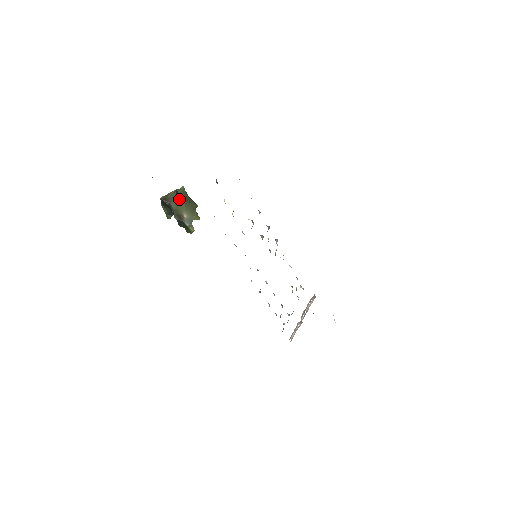
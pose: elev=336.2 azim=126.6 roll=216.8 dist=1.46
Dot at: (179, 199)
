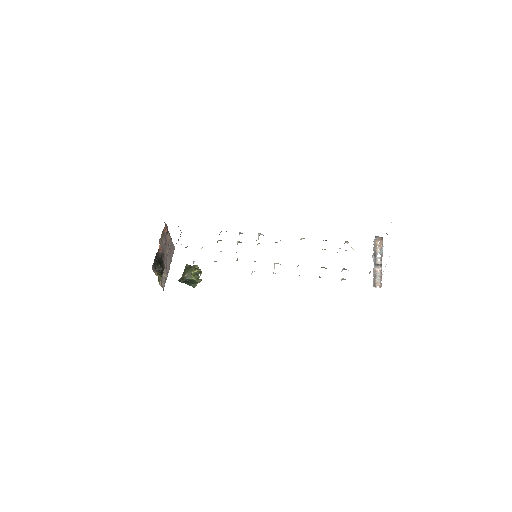
Dot at: (184, 272)
